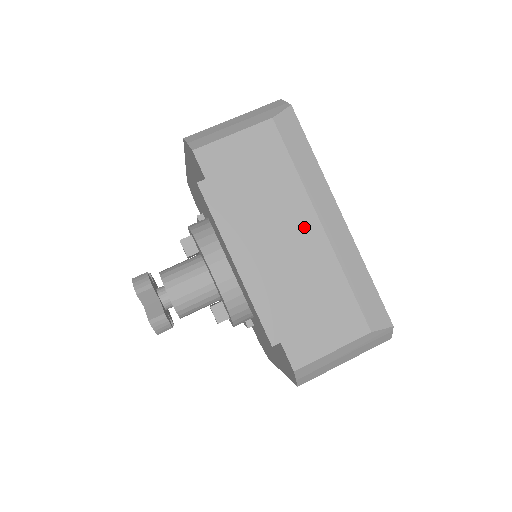
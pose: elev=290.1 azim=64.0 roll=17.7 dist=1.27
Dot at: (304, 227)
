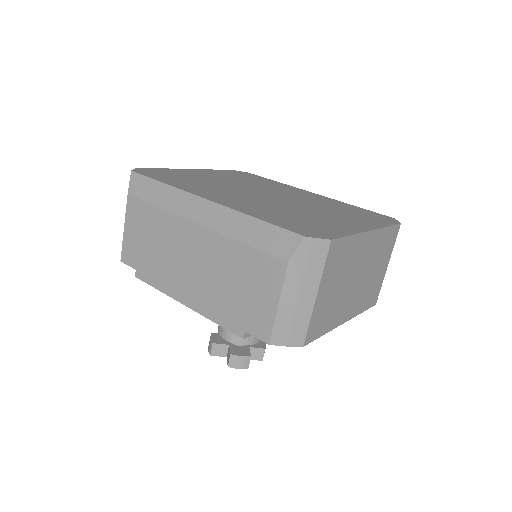
Dot at: (191, 237)
